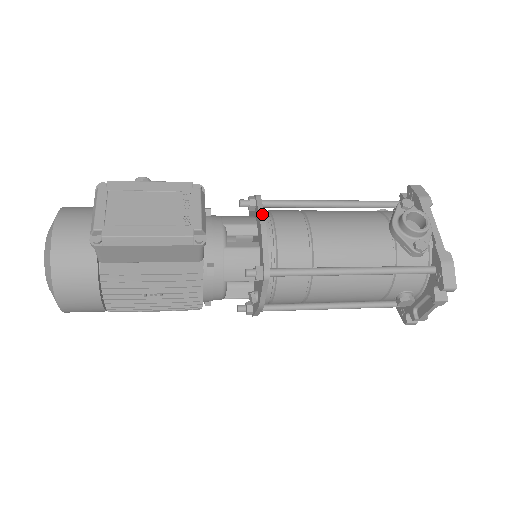
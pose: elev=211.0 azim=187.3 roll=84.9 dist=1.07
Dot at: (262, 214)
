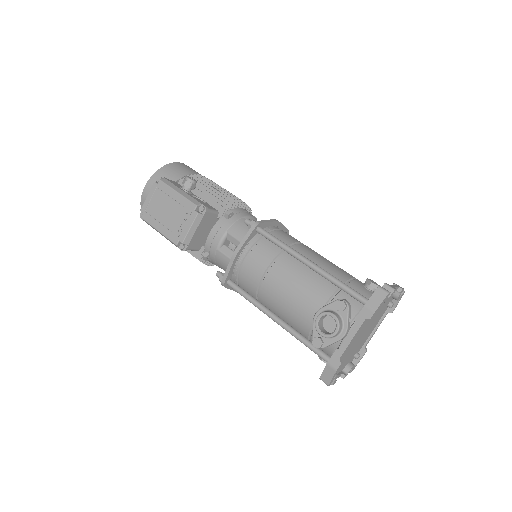
Dot at: (242, 243)
